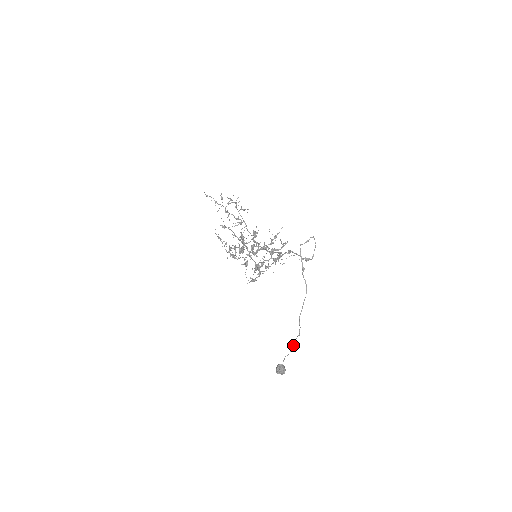
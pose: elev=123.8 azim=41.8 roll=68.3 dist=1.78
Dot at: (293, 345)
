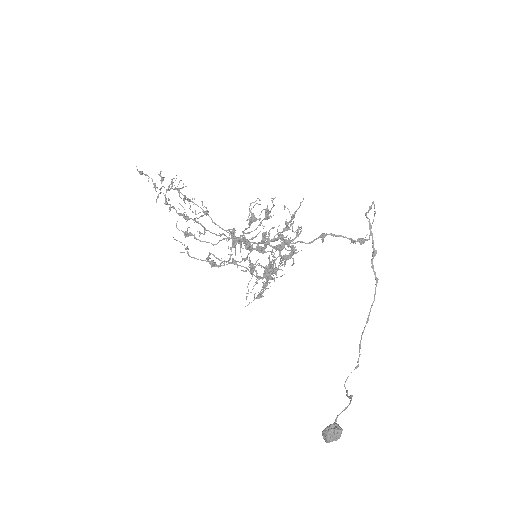
Dot at: (345, 387)
